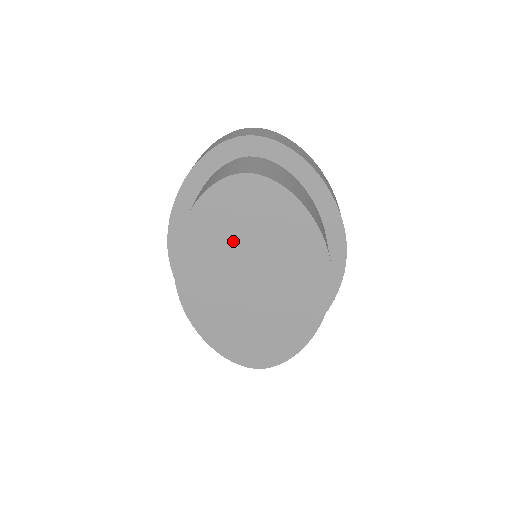
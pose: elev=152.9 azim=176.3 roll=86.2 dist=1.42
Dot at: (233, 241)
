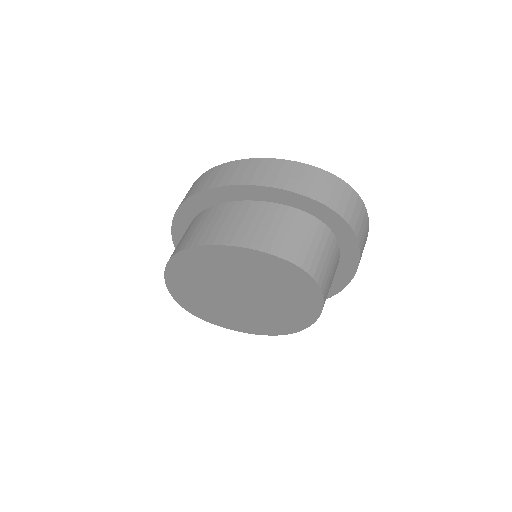
Dot at: (251, 279)
